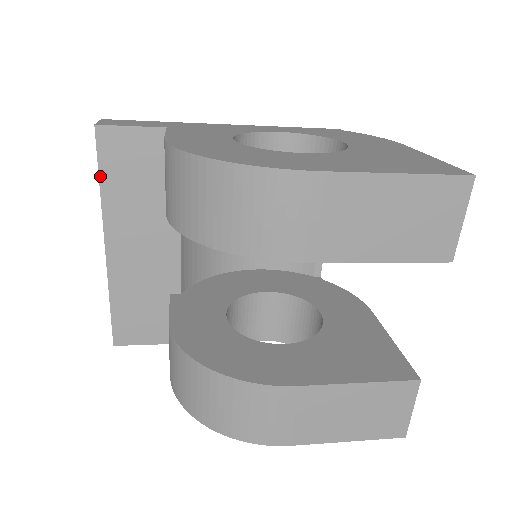
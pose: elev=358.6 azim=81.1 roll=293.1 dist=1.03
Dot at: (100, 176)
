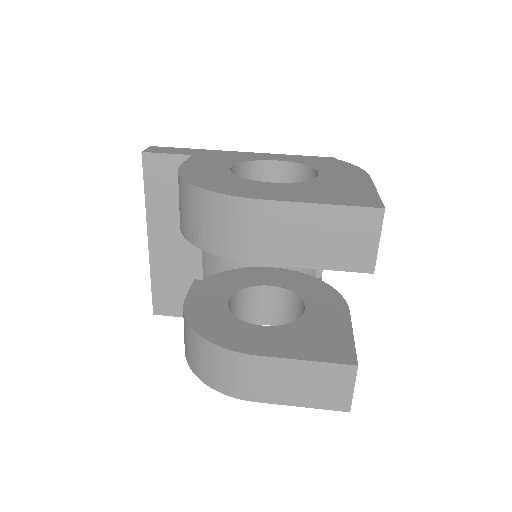
Dot at: (145, 188)
